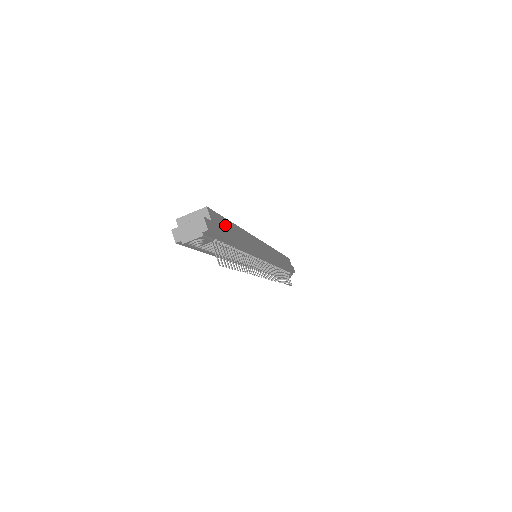
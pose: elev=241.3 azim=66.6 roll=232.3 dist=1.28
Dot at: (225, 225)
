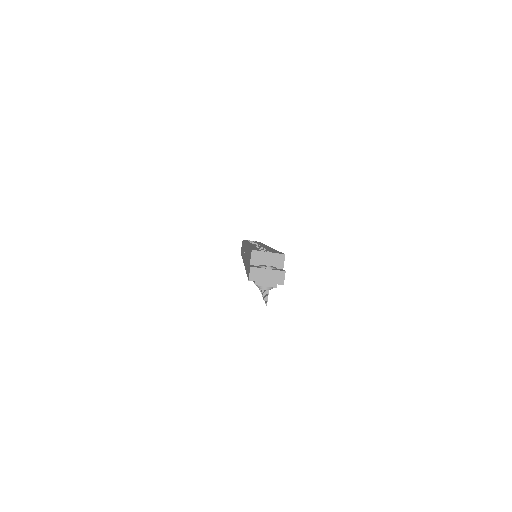
Dot at: occluded
